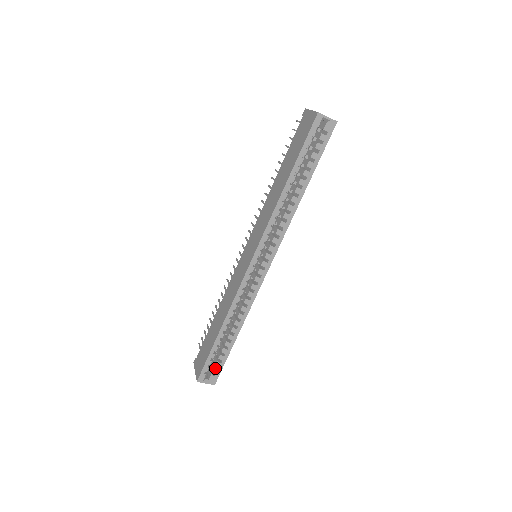
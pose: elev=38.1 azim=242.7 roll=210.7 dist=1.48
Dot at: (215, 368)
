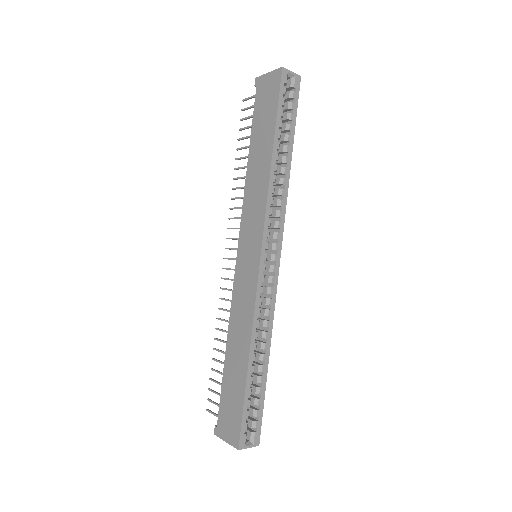
Dot at: (254, 420)
